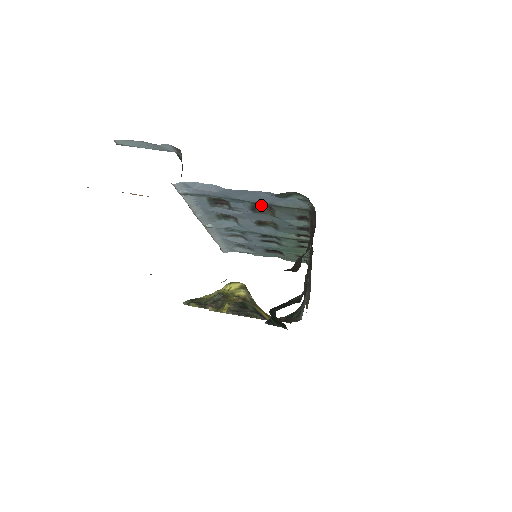
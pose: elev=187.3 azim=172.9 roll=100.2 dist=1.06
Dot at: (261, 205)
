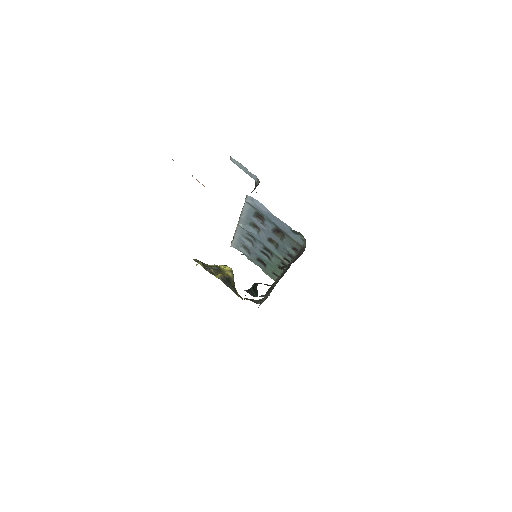
Dot at: (279, 231)
